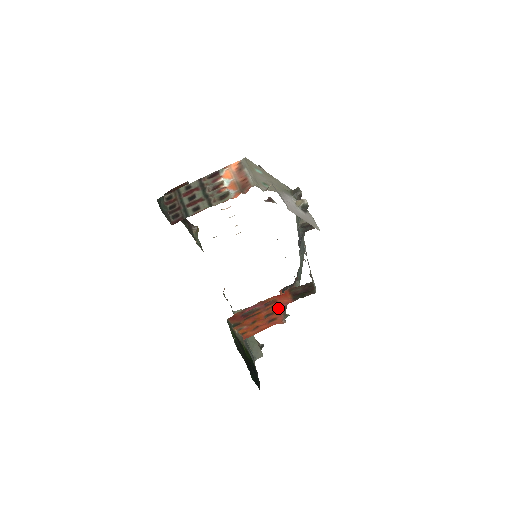
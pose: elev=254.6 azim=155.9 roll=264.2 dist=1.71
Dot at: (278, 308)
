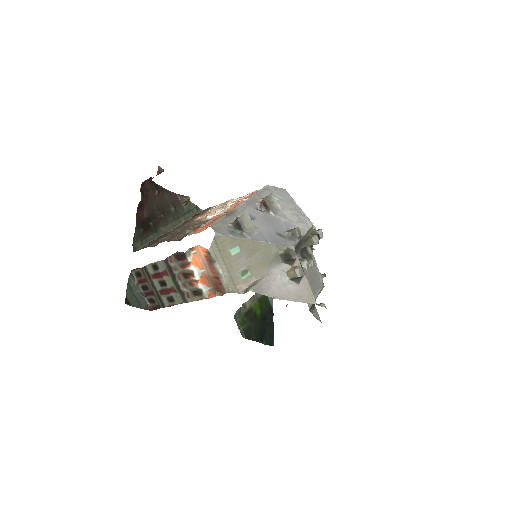
Dot at: occluded
